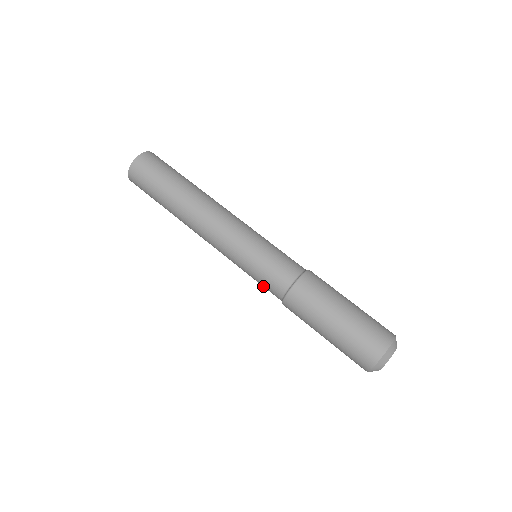
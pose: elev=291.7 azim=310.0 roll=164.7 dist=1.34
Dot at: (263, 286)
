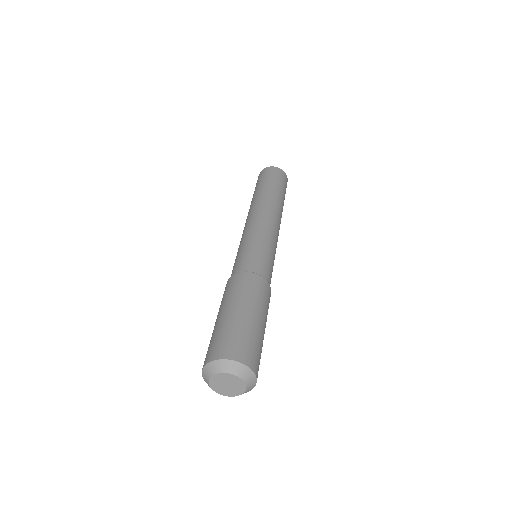
Dot at: occluded
